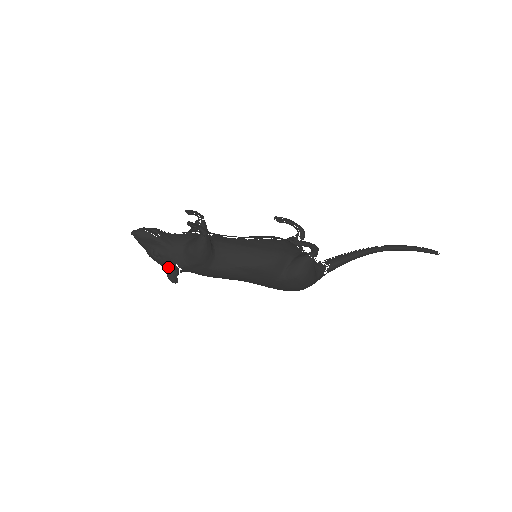
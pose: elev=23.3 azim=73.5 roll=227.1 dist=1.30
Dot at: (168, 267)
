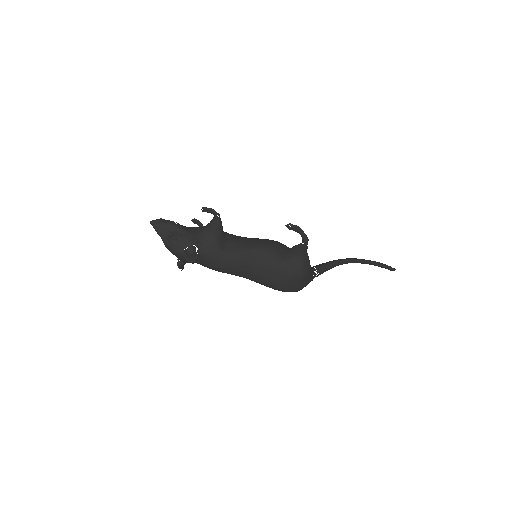
Dot at: (185, 249)
